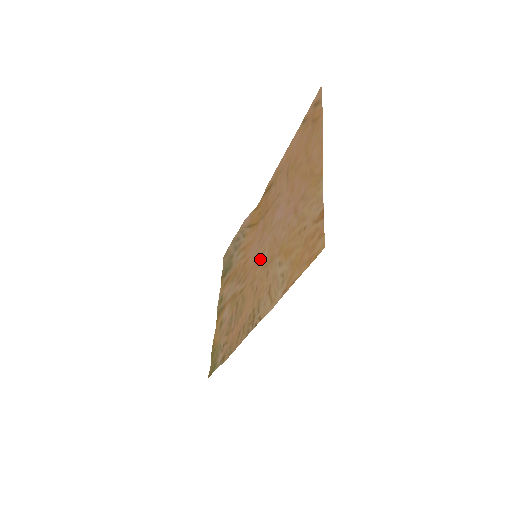
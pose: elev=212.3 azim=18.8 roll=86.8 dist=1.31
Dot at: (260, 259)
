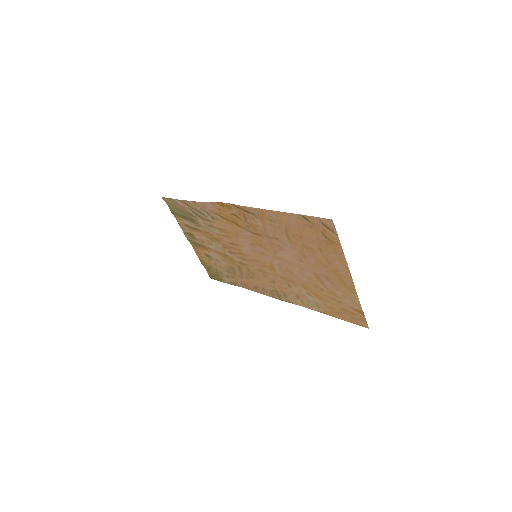
Dot at: (268, 266)
